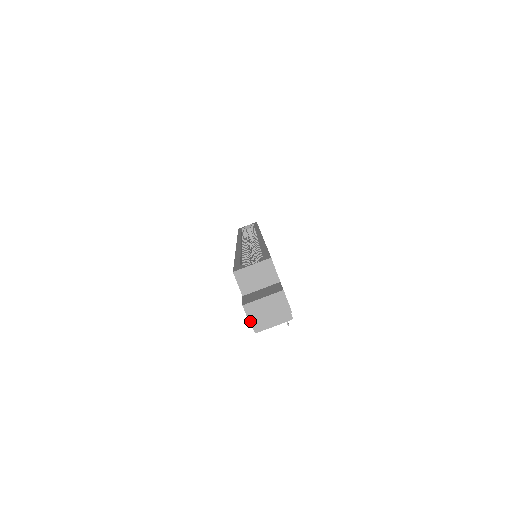
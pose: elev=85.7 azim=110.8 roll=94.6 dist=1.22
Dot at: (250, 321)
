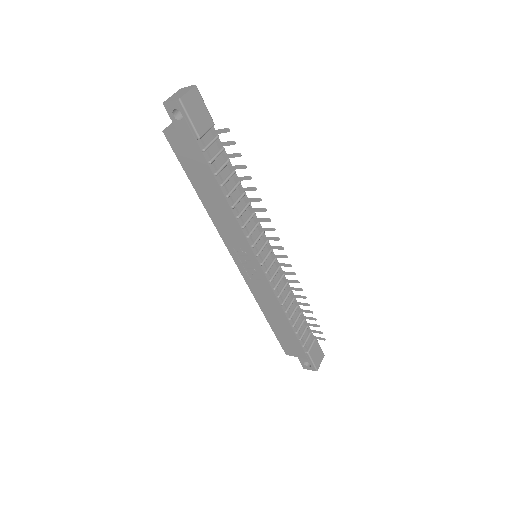
Dot at: (172, 100)
